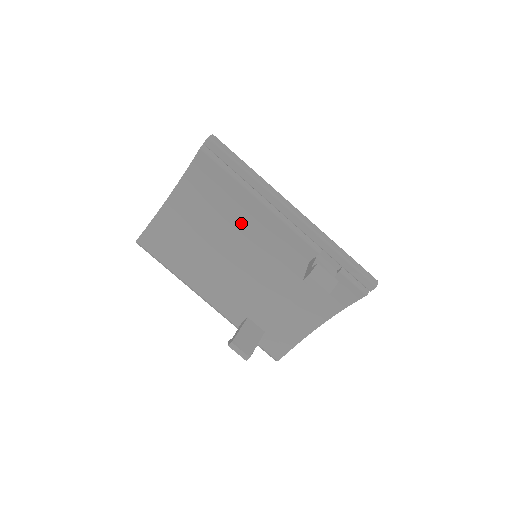
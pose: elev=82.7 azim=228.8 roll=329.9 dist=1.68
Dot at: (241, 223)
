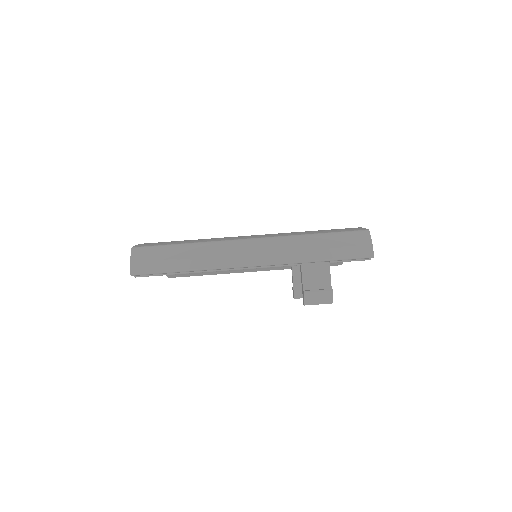
Dot at: occluded
